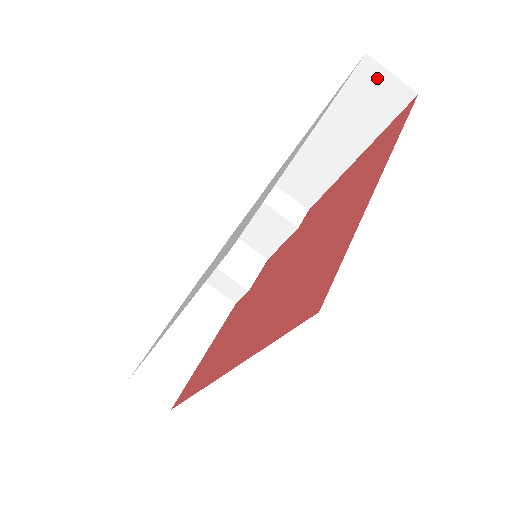
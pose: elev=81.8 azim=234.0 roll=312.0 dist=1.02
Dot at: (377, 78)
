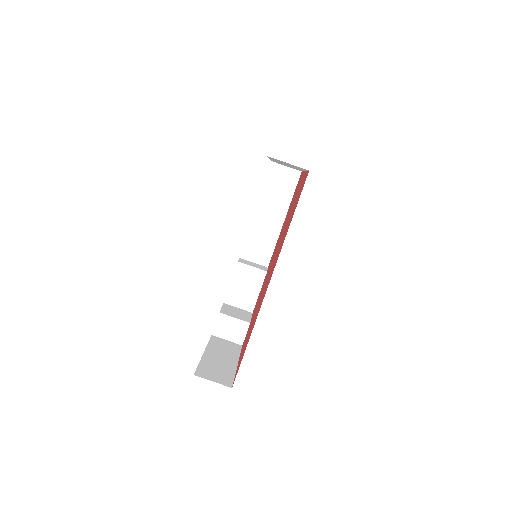
Dot at: (281, 171)
